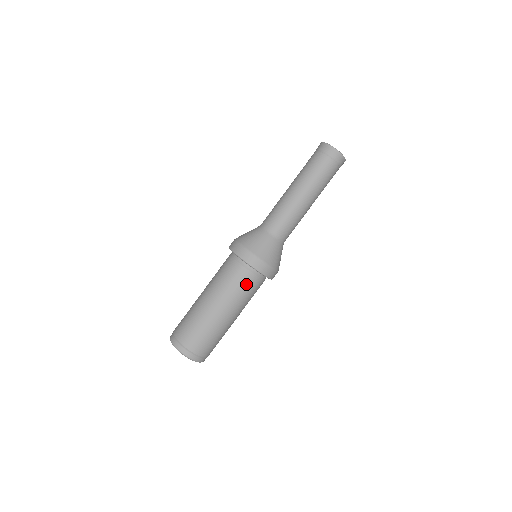
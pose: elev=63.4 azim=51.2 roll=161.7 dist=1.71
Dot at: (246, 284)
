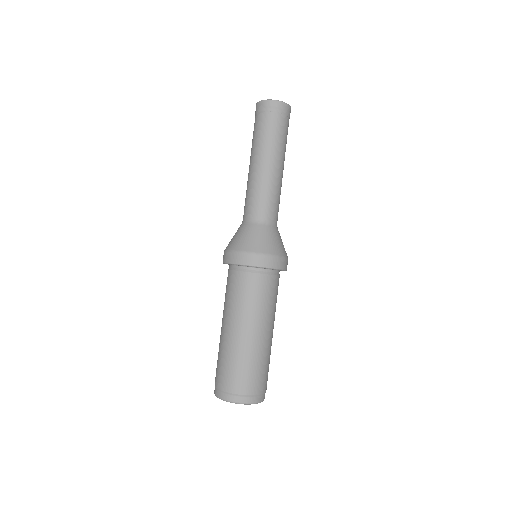
Dot at: (256, 289)
